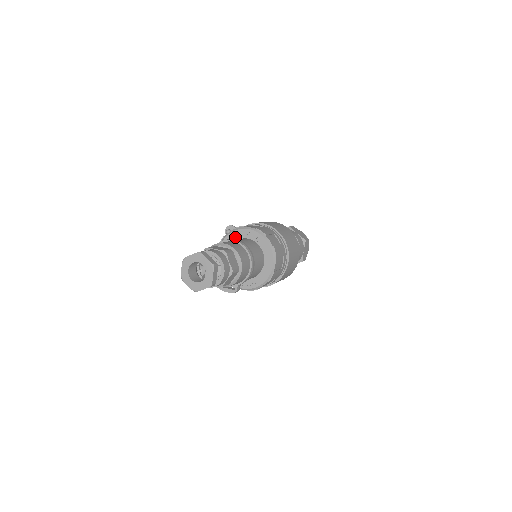
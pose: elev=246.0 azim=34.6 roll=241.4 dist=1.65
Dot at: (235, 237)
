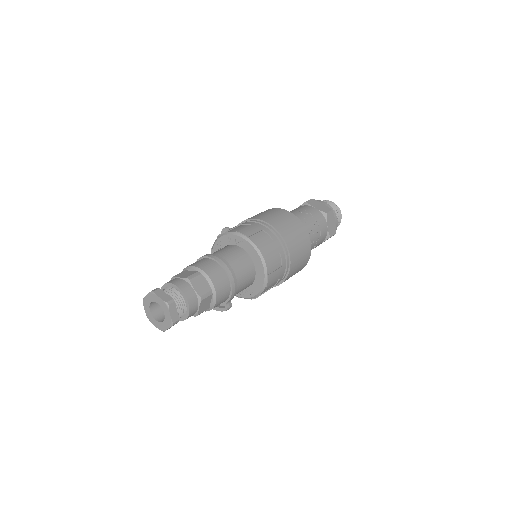
Dot at: (221, 245)
